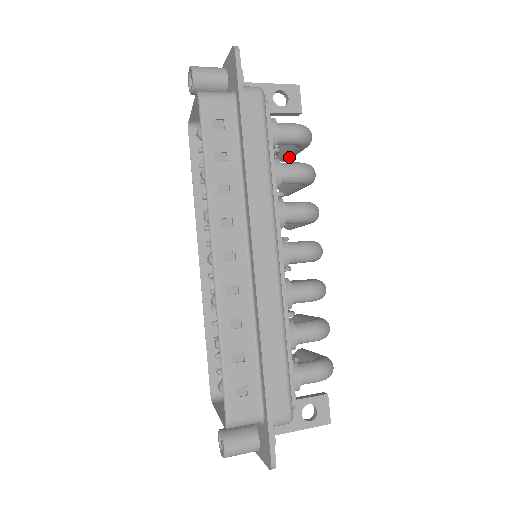
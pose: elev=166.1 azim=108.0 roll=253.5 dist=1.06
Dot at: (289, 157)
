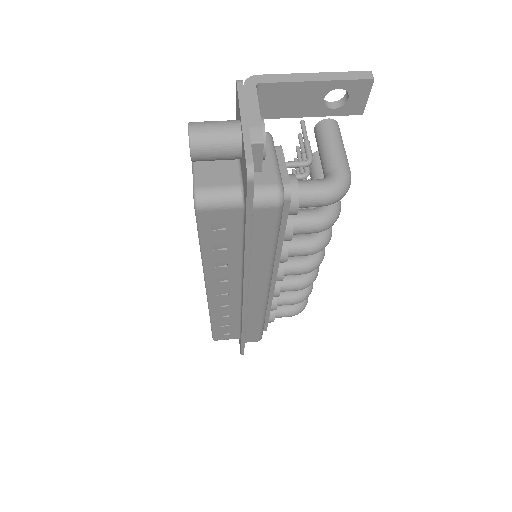
Dot at: occluded
